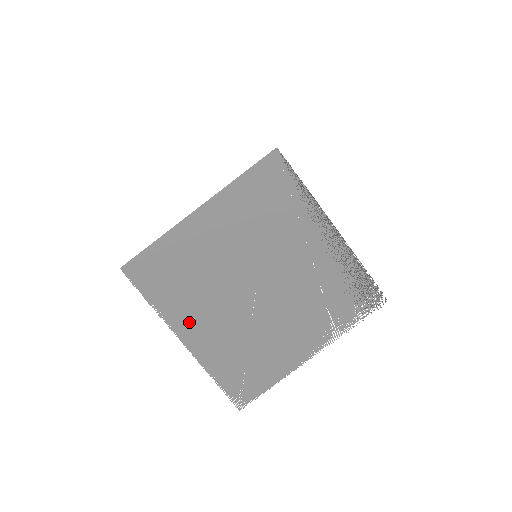
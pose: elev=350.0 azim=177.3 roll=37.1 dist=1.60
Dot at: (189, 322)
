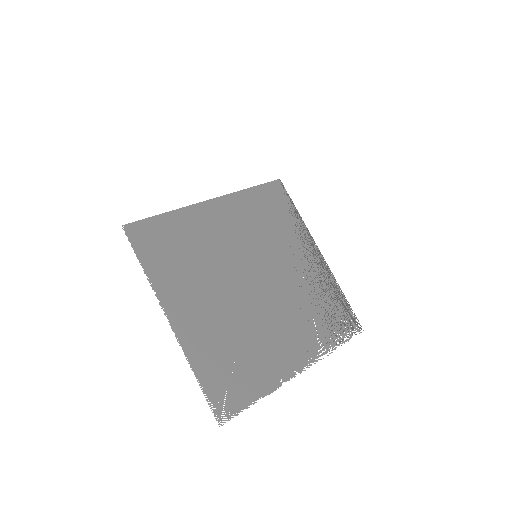
Dot at: (182, 302)
